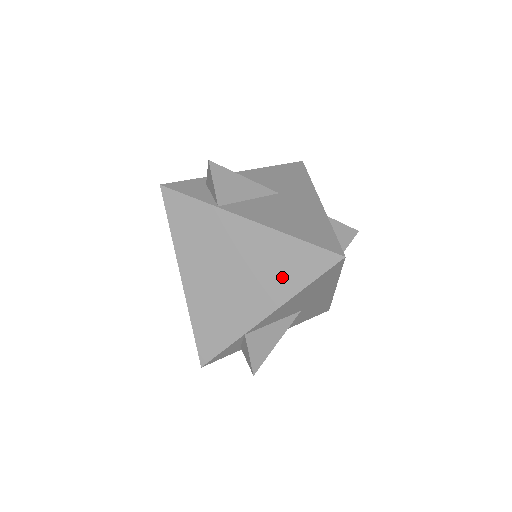
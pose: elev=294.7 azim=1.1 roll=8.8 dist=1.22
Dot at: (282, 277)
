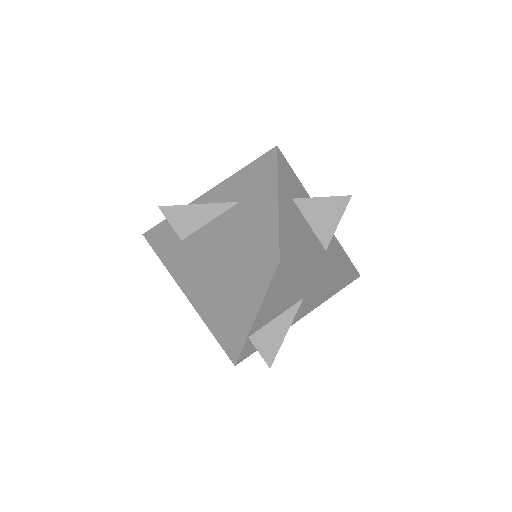
Dot at: (247, 288)
